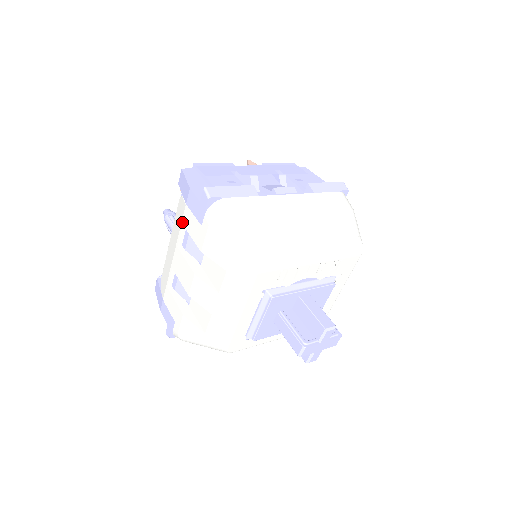
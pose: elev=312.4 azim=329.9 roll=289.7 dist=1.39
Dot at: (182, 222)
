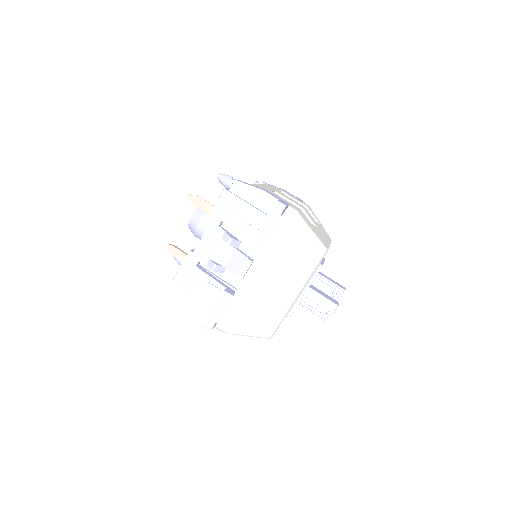
Dot at: occluded
